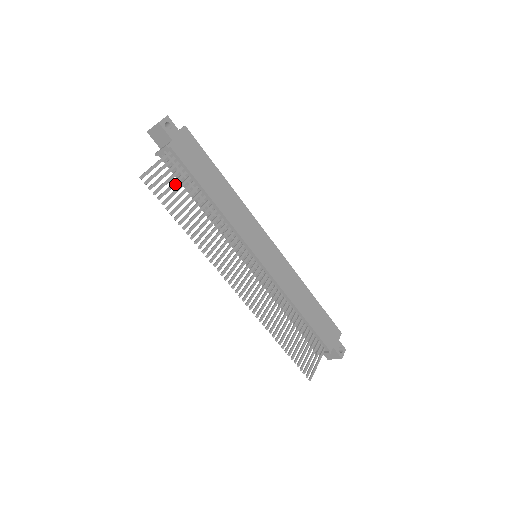
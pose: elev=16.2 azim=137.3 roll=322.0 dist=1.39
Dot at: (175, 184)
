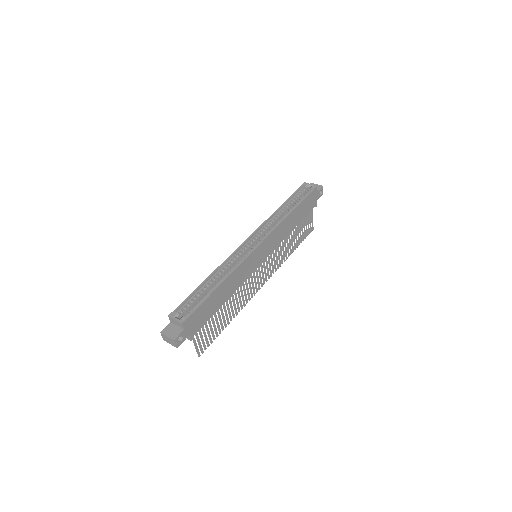
Dot at: (208, 330)
